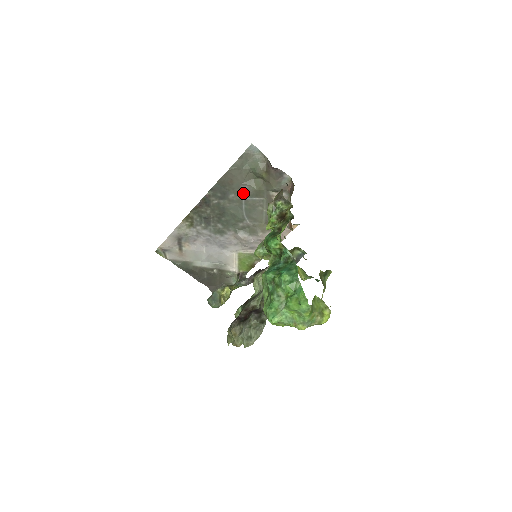
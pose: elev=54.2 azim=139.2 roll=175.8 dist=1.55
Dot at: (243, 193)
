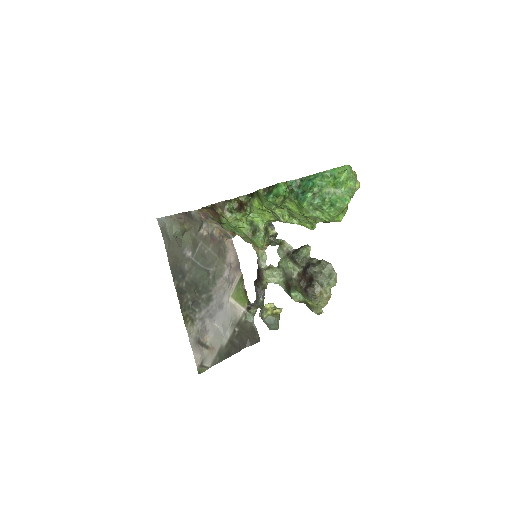
Dot at: (189, 256)
